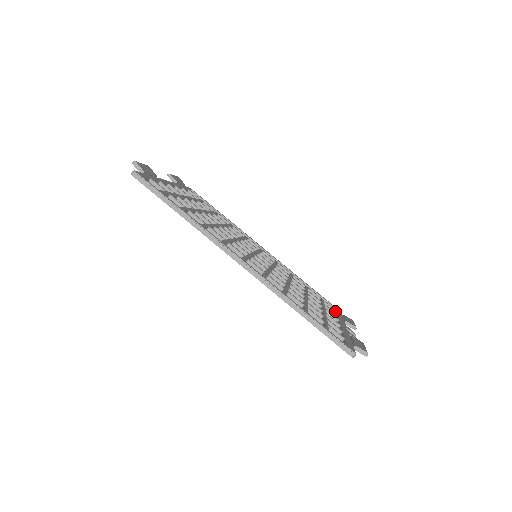
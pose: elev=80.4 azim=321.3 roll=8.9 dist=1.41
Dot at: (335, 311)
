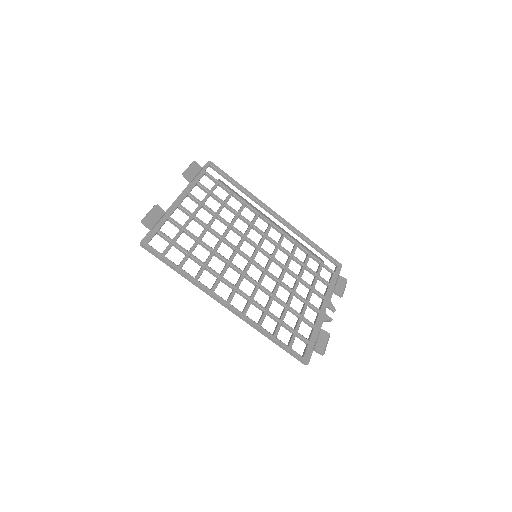
Dot at: (332, 272)
